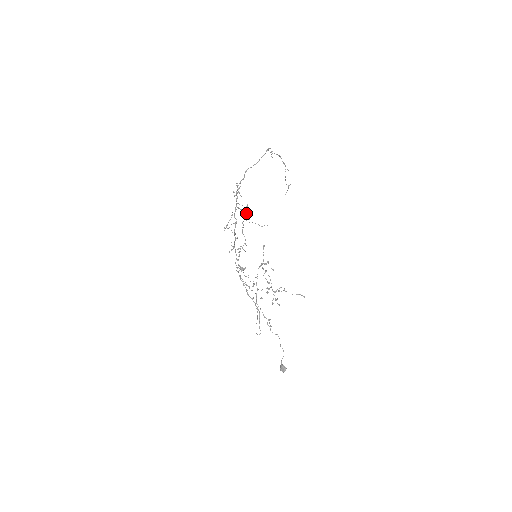
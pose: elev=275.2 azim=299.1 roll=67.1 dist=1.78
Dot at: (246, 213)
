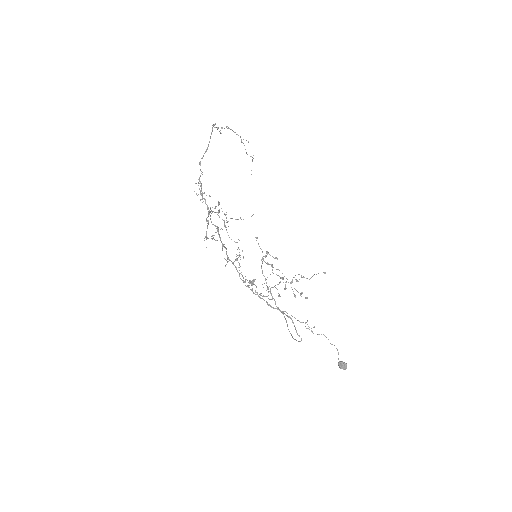
Dot at: (224, 214)
